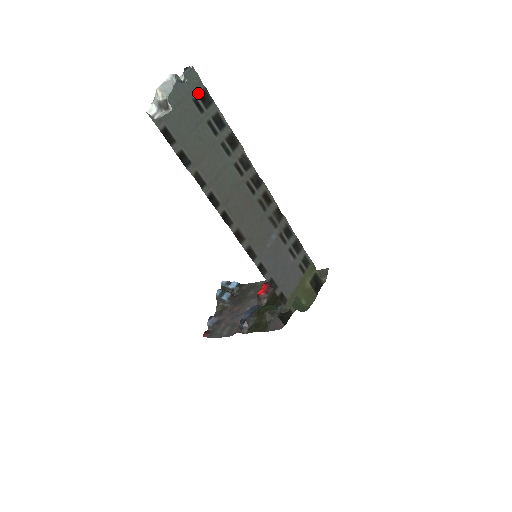
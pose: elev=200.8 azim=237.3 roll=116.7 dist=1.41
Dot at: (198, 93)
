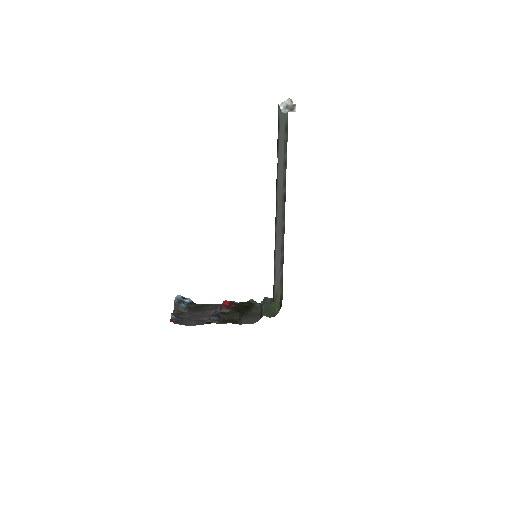
Dot at: (287, 123)
